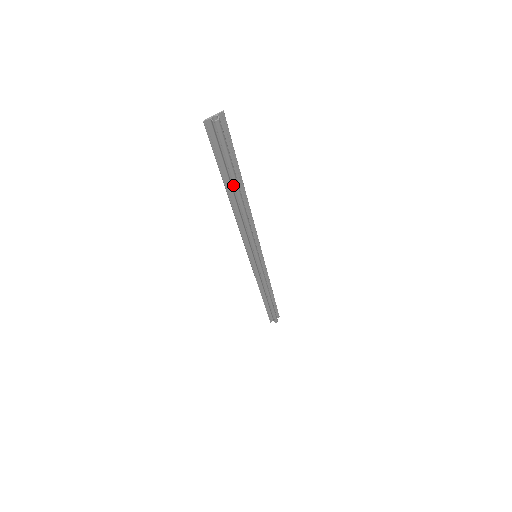
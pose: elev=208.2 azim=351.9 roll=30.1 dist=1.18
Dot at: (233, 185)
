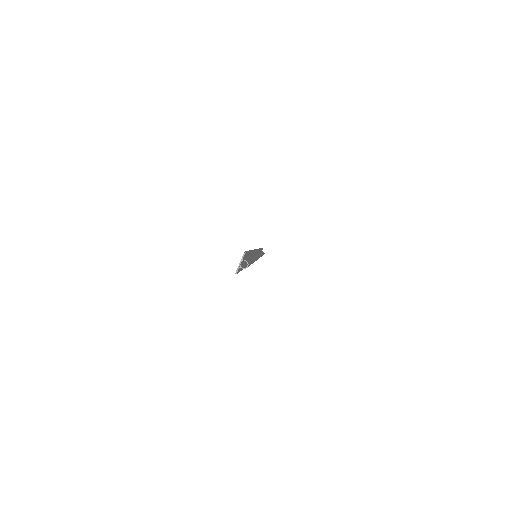
Dot at: occluded
